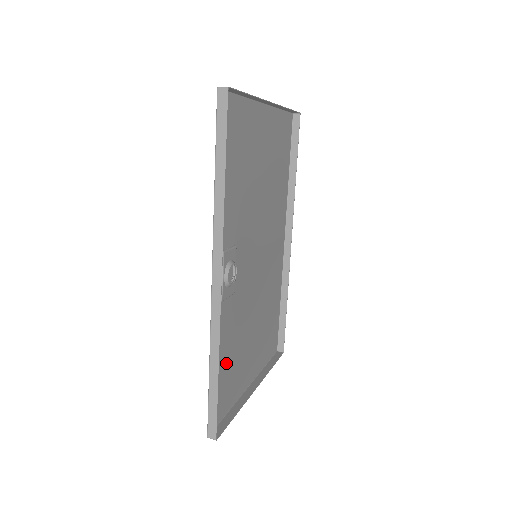
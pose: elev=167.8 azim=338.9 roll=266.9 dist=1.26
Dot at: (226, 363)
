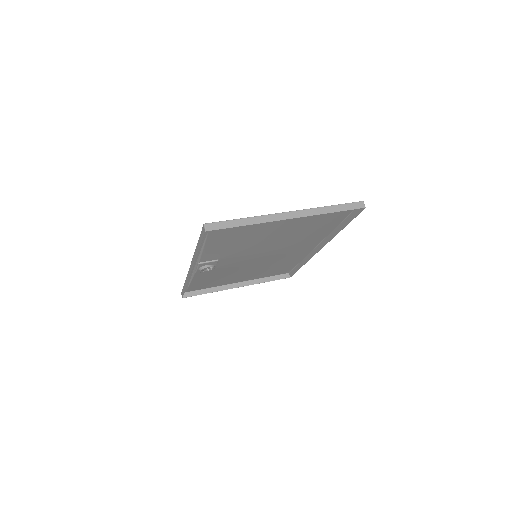
Dot at: (205, 281)
